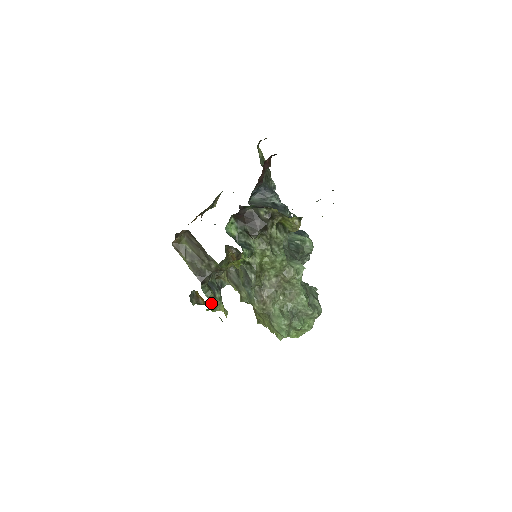
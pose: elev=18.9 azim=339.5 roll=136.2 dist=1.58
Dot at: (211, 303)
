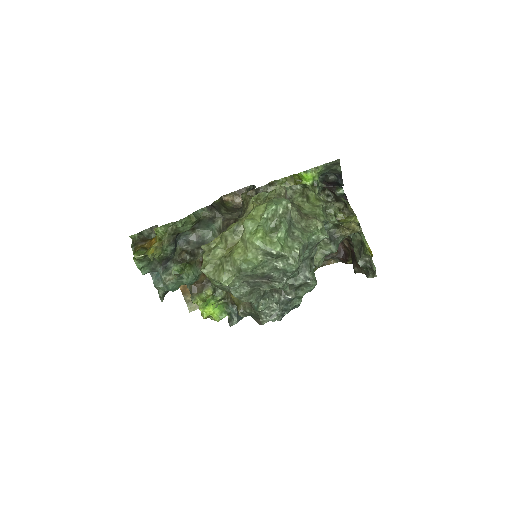
Dot at: (188, 216)
